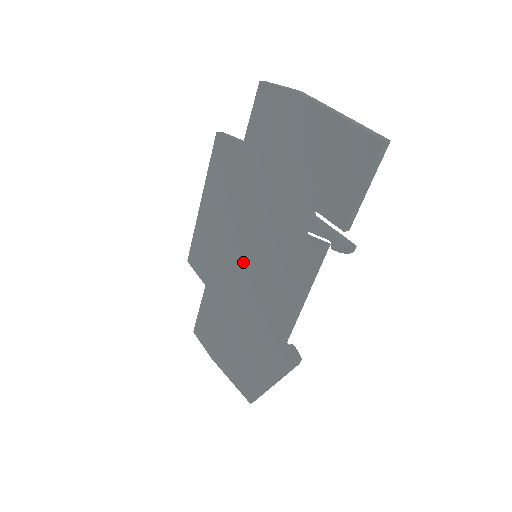
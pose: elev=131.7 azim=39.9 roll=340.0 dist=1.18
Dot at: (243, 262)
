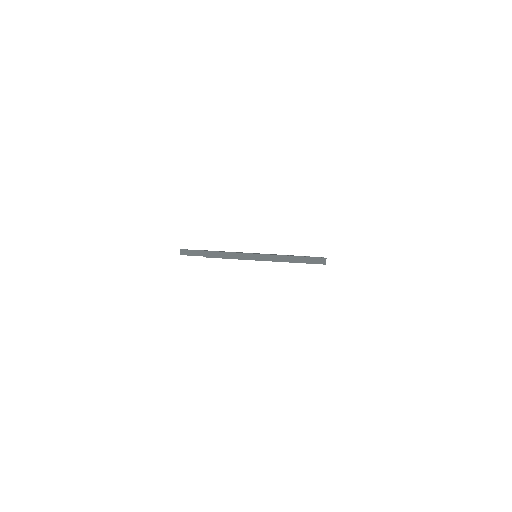
Dot at: occluded
